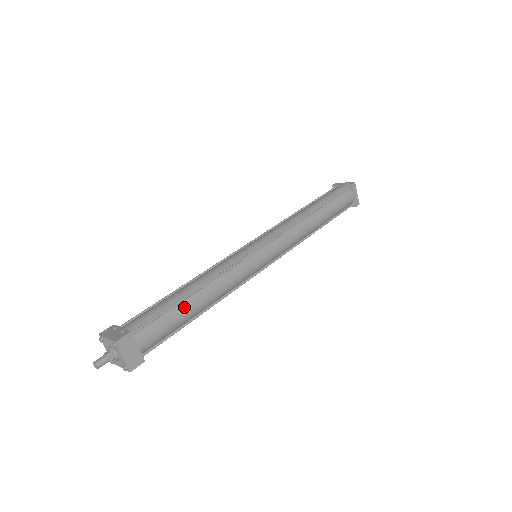
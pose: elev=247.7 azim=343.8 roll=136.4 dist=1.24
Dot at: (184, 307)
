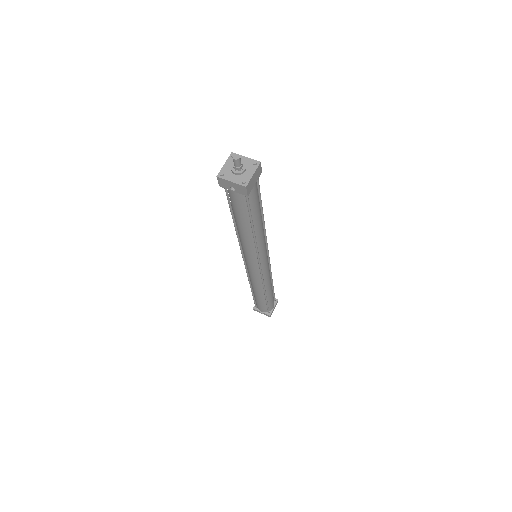
Dot at: (260, 210)
